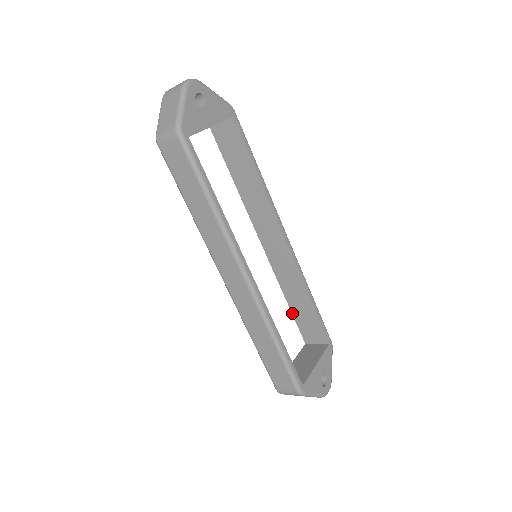
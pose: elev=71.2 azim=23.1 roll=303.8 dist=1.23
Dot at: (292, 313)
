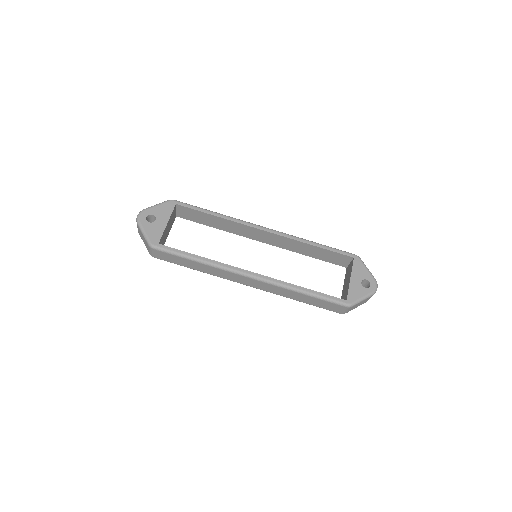
Dot at: (319, 259)
